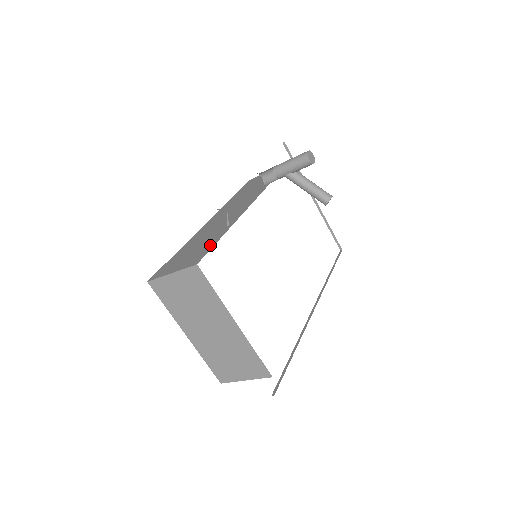
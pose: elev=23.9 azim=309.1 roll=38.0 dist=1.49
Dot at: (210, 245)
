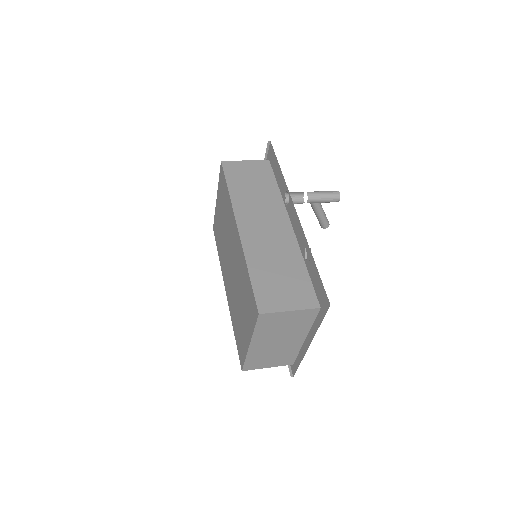
Dot at: (305, 281)
